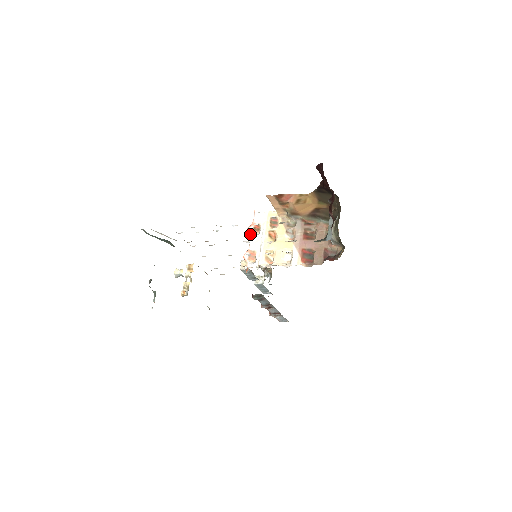
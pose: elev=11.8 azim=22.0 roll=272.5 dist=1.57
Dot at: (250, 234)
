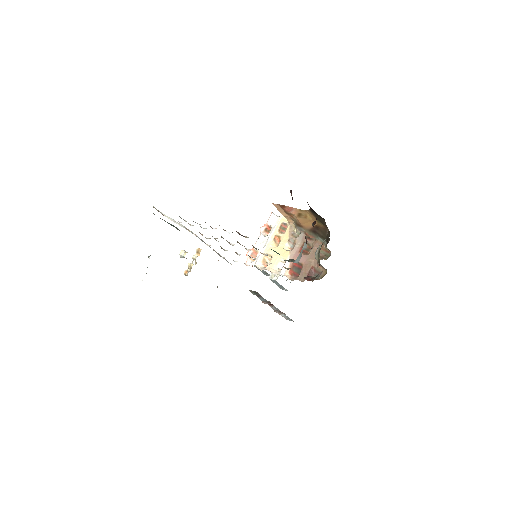
Dot at: (260, 234)
